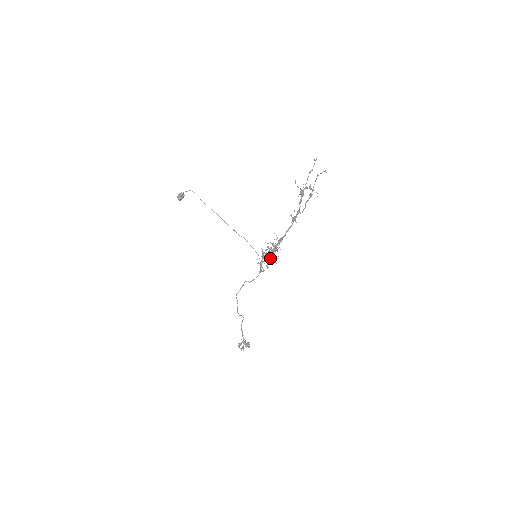
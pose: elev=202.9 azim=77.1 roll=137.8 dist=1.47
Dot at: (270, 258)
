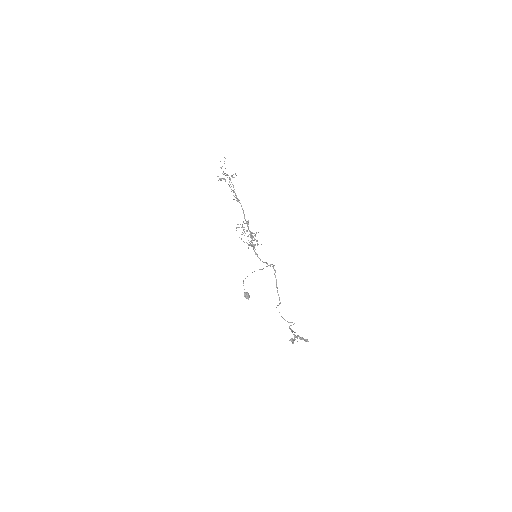
Dot at: occluded
